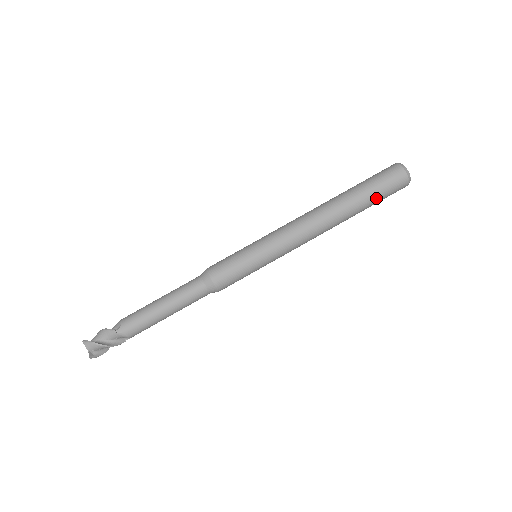
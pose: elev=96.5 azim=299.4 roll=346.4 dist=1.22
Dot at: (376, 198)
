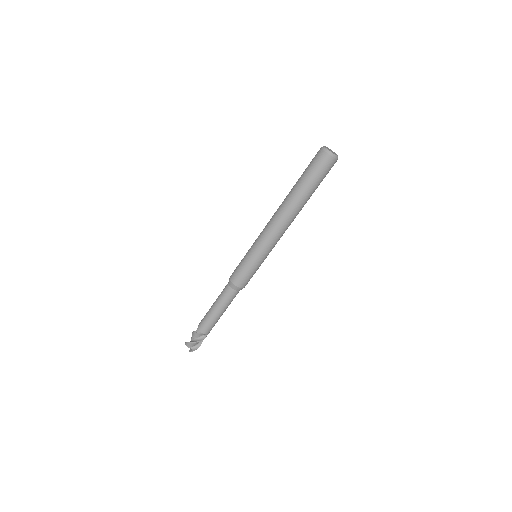
Dot at: (312, 181)
